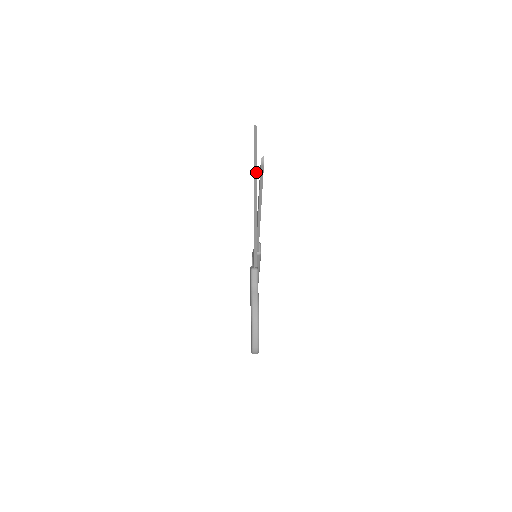
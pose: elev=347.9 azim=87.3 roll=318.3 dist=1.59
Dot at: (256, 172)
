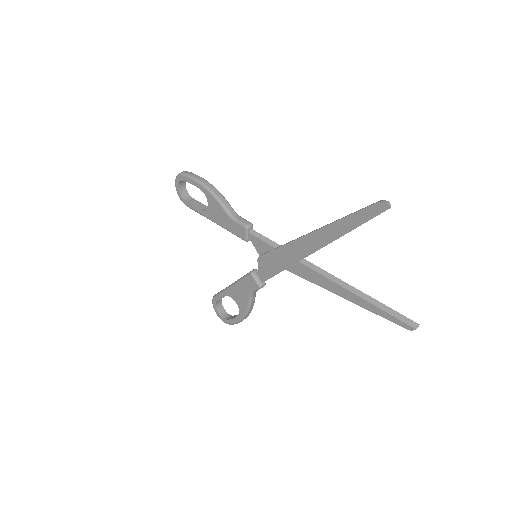
Dot at: (338, 234)
